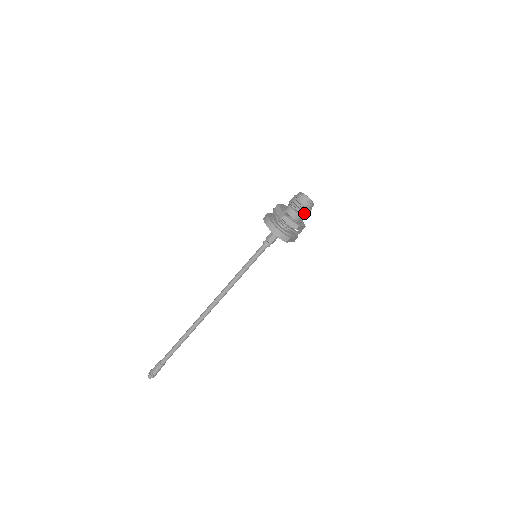
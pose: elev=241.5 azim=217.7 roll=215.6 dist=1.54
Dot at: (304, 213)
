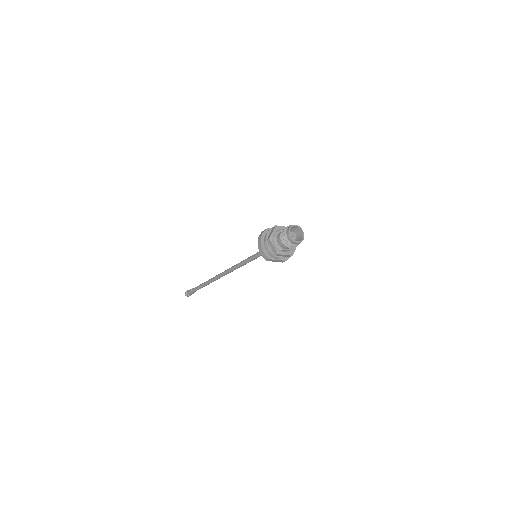
Dot at: (287, 245)
